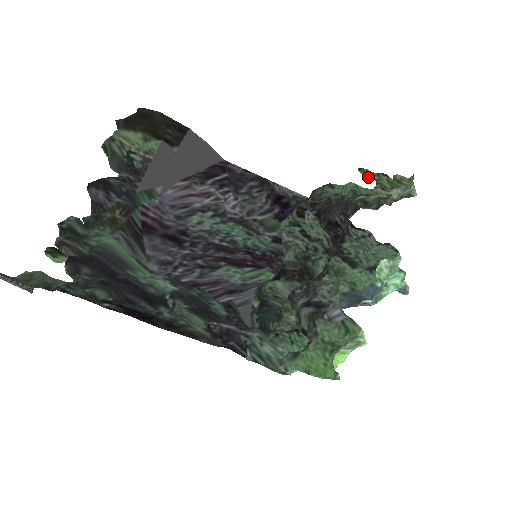
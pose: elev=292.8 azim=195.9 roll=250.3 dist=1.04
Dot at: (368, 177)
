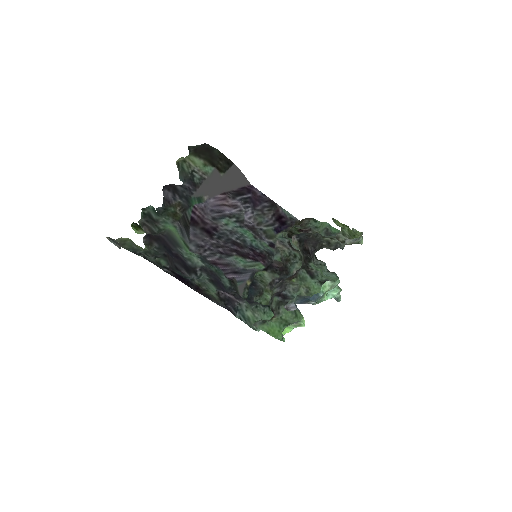
Dot at: (337, 225)
